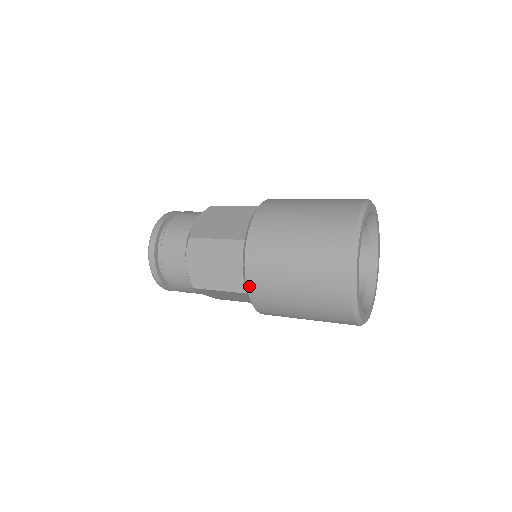
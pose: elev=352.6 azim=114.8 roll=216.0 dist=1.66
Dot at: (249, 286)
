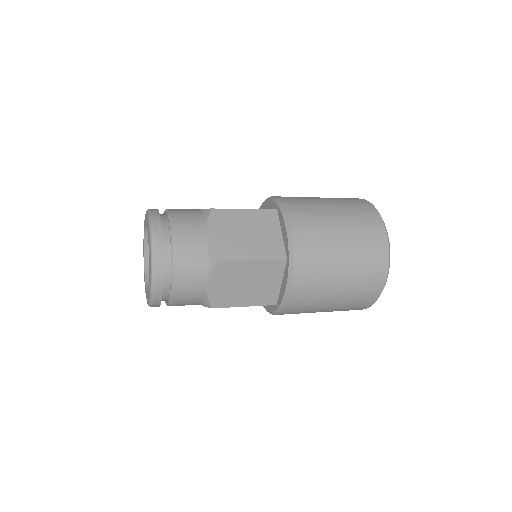
Dot at: (289, 303)
